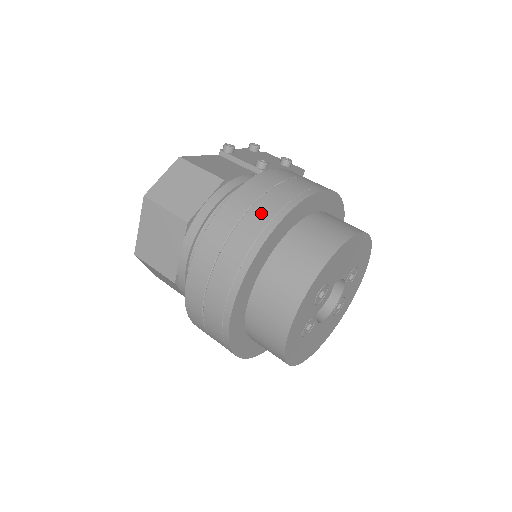
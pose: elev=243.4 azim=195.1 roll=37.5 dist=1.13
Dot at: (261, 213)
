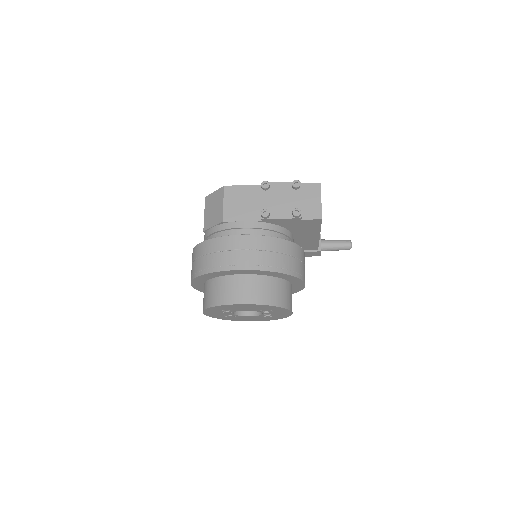
Dot at: (204, 262)
